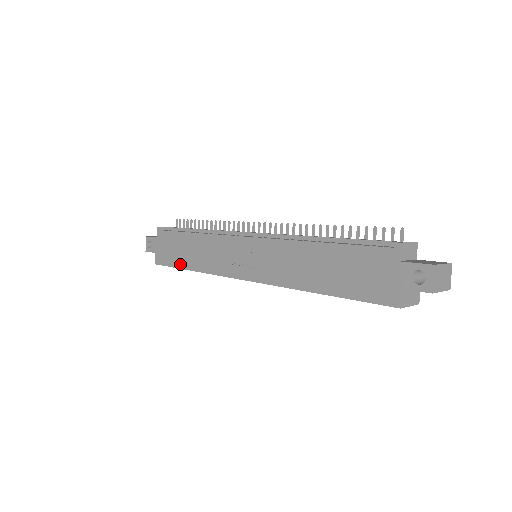
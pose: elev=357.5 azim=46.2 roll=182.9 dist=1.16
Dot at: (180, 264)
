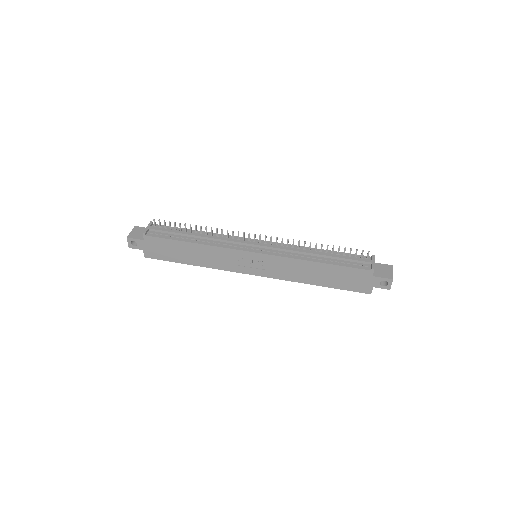
Dot at: (180, 261)
